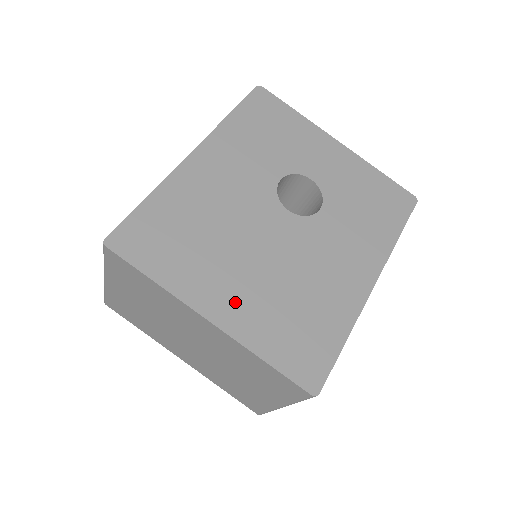
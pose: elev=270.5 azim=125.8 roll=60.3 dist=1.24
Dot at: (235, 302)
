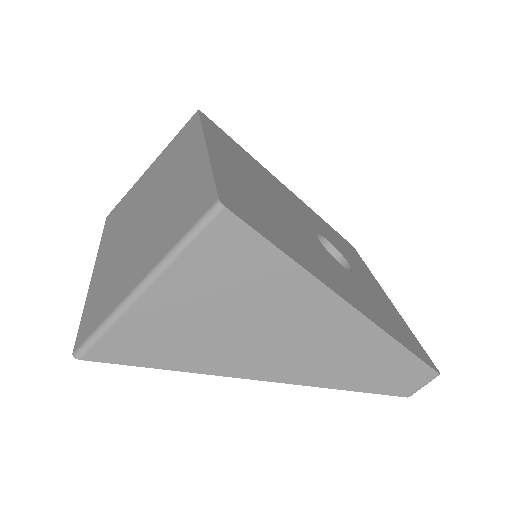
Dot at: (233, 169)
